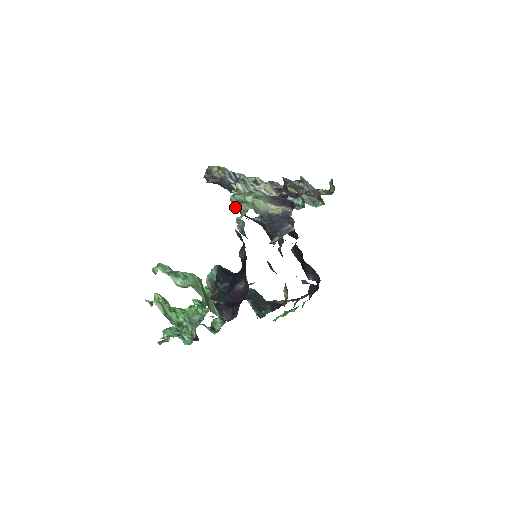
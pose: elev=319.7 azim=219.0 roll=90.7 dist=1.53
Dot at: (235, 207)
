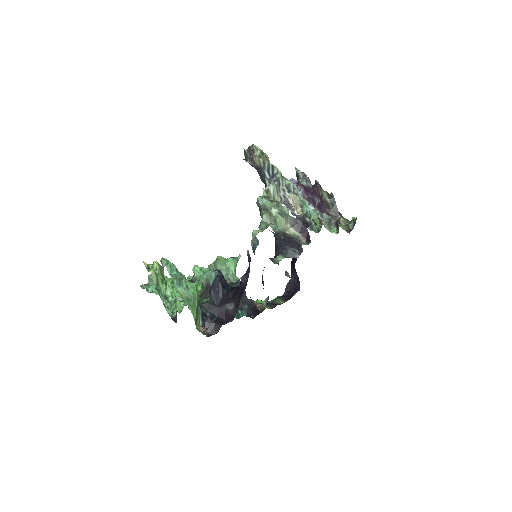
Dot at: occluded
